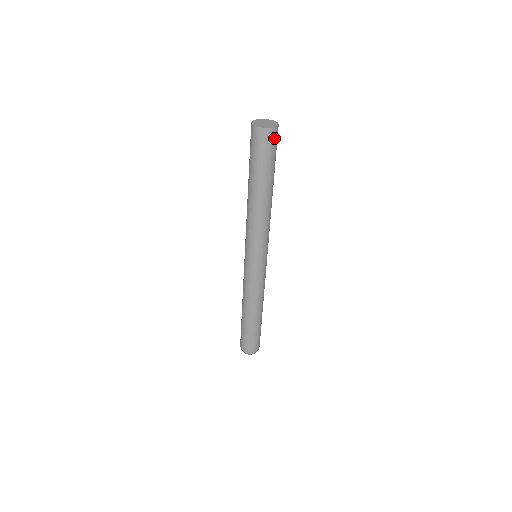
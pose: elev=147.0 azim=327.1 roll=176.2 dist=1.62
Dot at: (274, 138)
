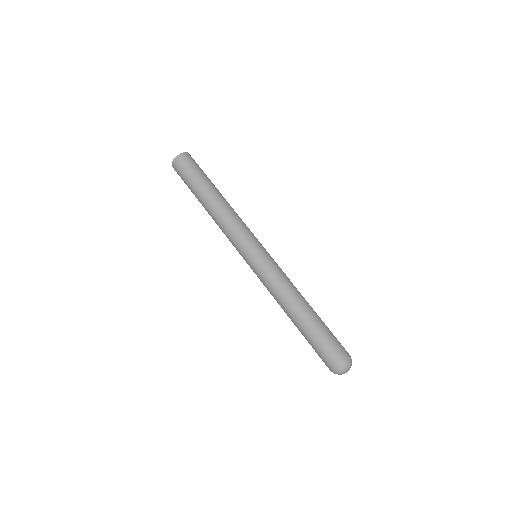
Dot at: (187, 159)
